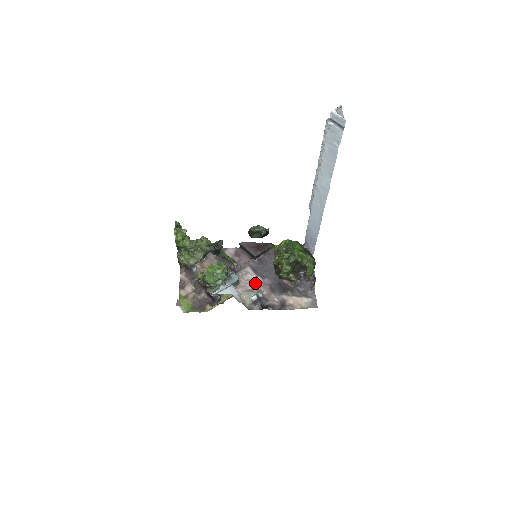
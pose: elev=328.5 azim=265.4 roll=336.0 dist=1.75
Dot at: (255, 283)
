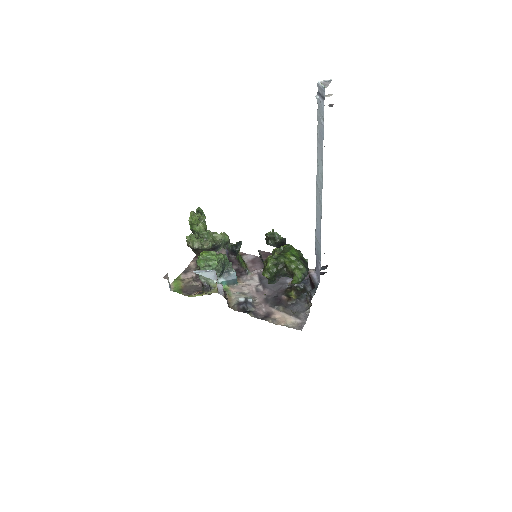
Dot at: (253, 289)
